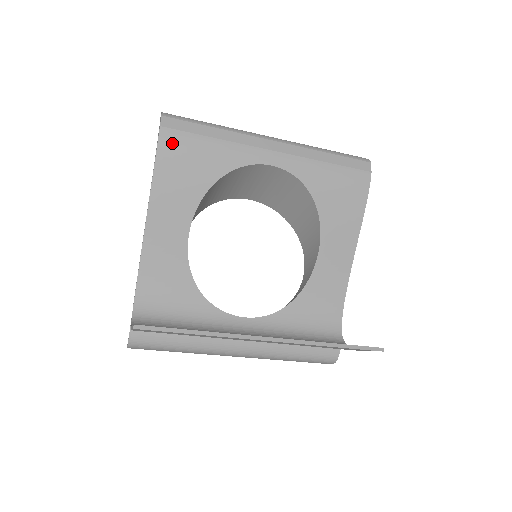
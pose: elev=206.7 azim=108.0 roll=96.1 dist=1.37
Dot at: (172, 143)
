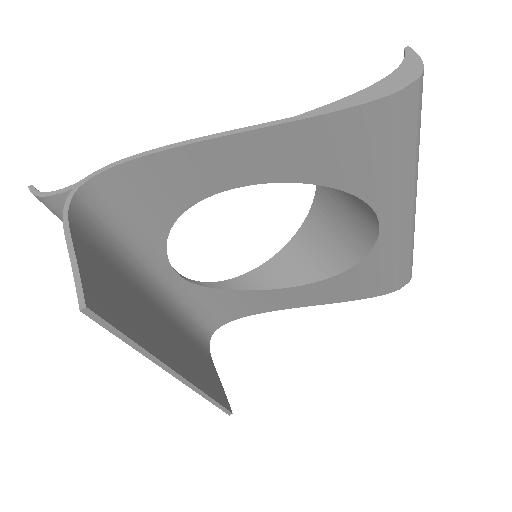
Dot at: (377, 119)
